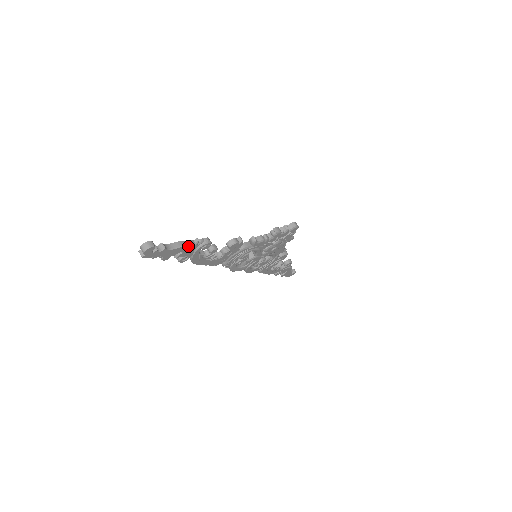
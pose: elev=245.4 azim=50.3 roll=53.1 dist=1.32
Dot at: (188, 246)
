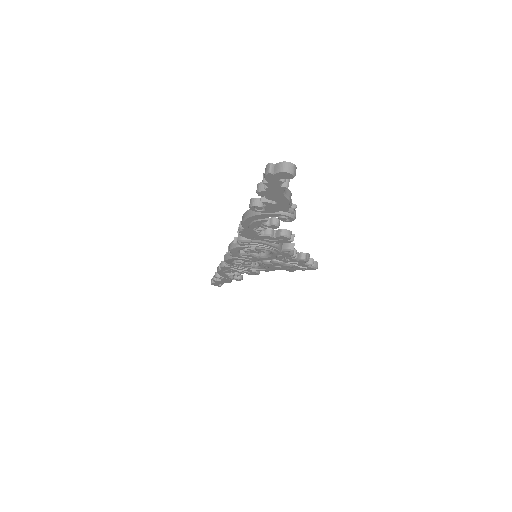
Dot at: (289, 205)
